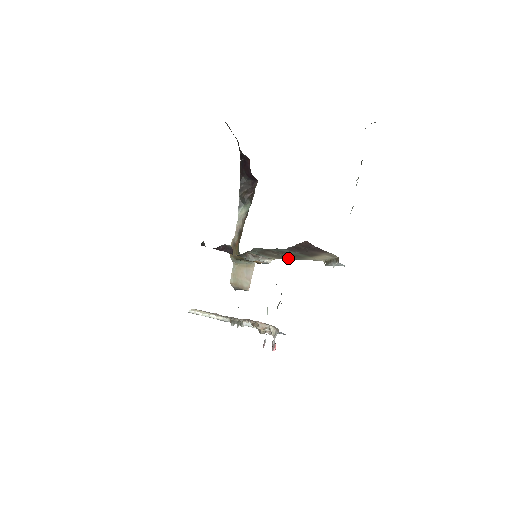
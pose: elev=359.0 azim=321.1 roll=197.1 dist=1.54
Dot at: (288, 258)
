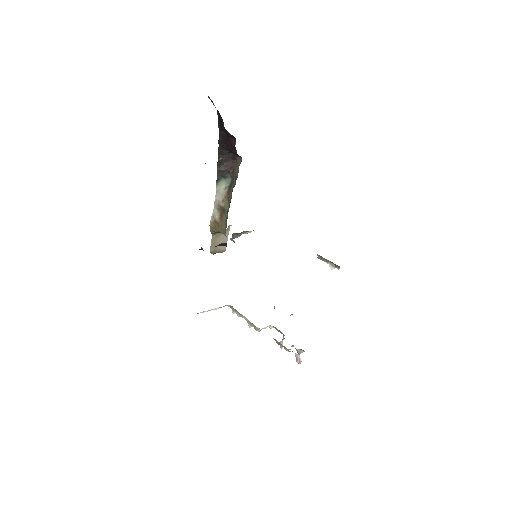
Dot at: occluded
